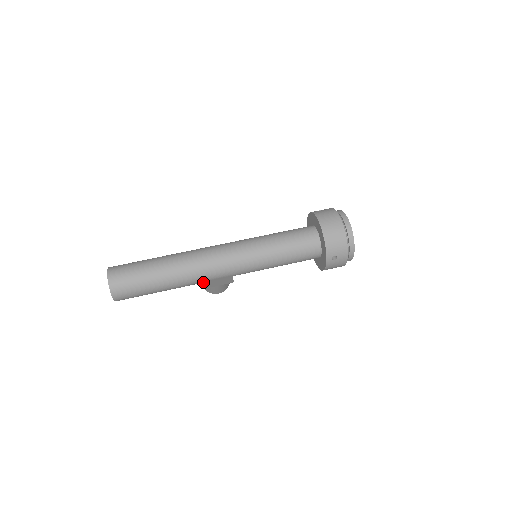
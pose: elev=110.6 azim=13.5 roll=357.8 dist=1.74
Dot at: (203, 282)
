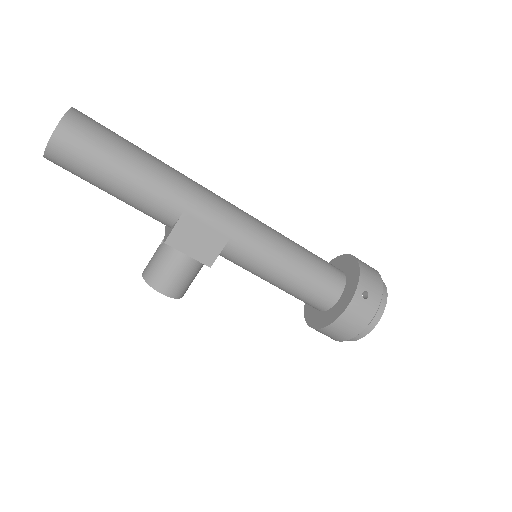
Dot at: (186, 217)
